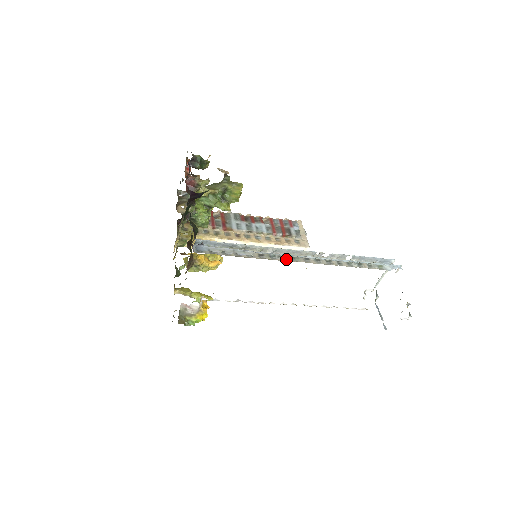
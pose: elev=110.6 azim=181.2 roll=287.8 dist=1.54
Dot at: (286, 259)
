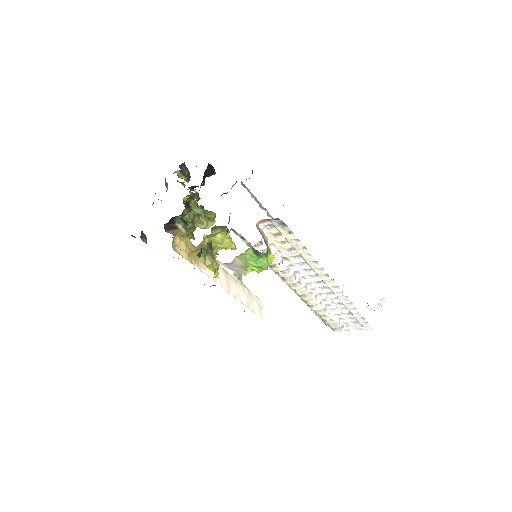
Dot at: occluded
